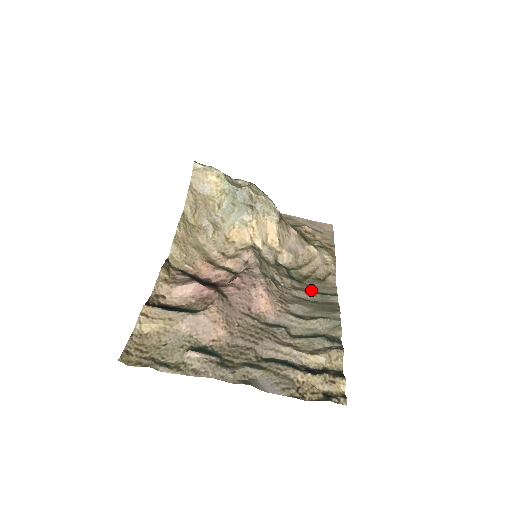
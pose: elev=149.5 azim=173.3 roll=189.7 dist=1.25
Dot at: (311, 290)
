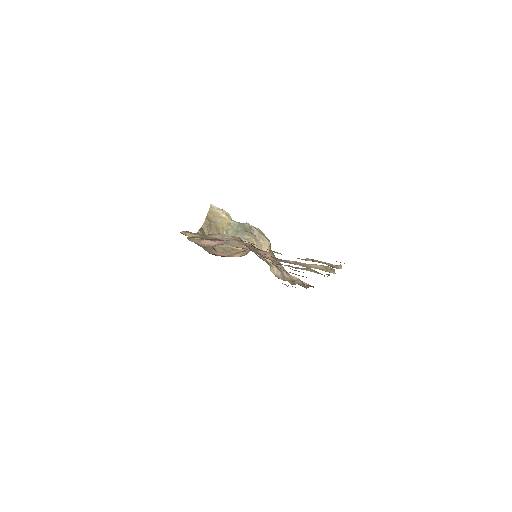
Dot at: occluded
